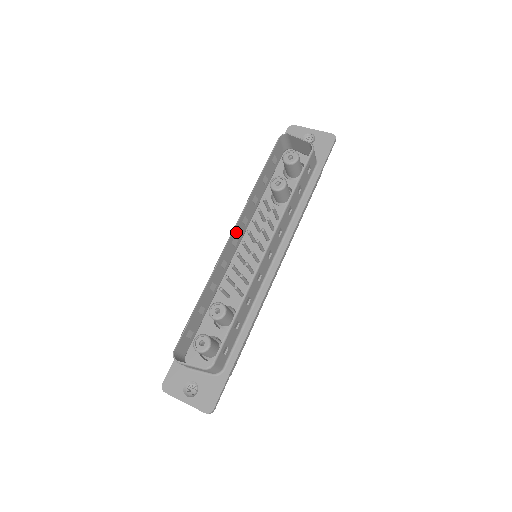
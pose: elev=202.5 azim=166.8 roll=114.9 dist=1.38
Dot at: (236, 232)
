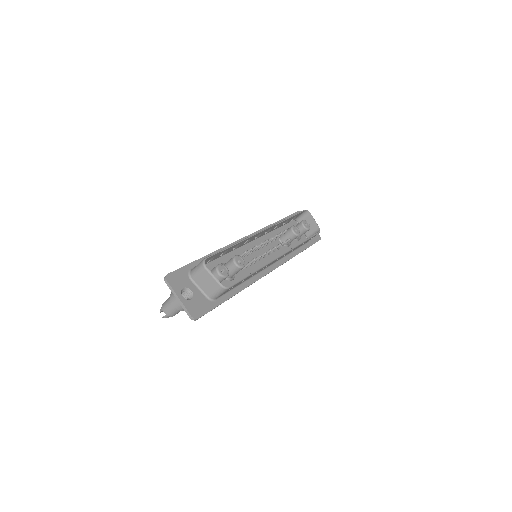
Dot at: (264, 231)
